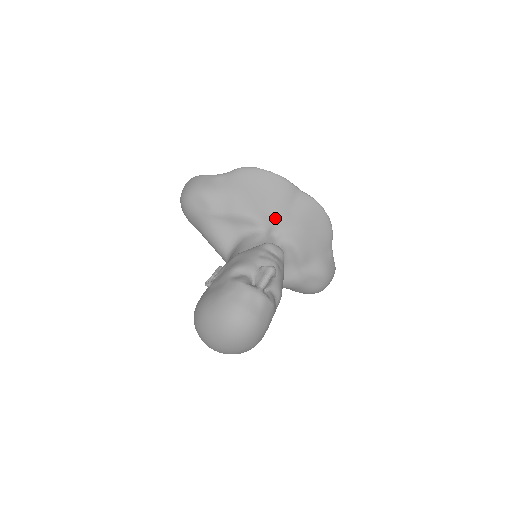
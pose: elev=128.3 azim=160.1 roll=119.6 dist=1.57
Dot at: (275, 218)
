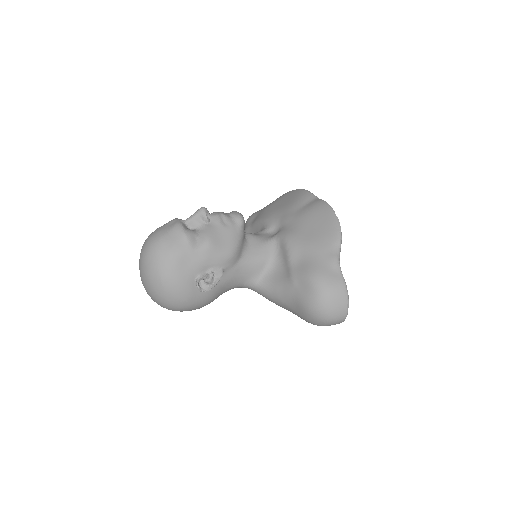
Dot at: (280, 219)
